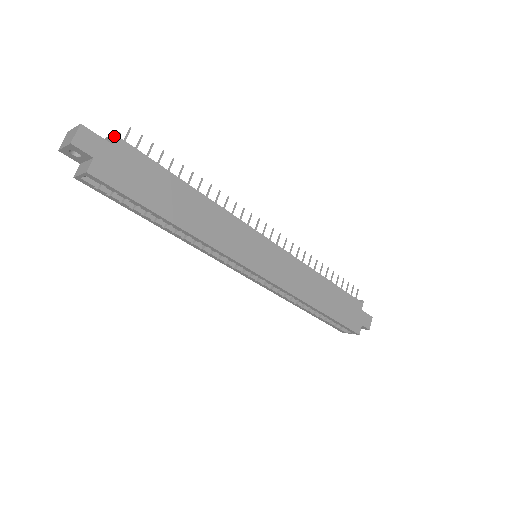
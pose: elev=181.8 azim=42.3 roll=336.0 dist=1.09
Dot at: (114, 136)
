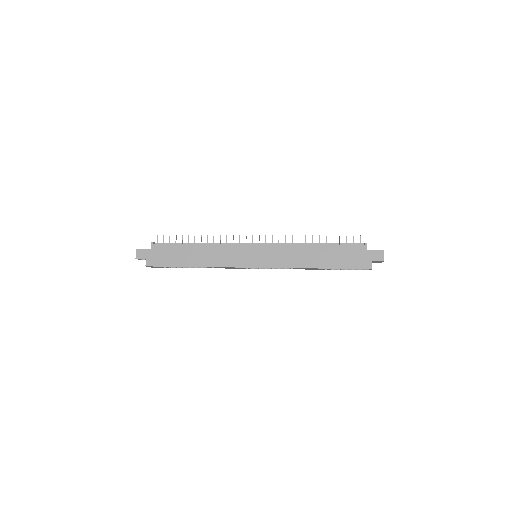
Dot at: (151, 244)
